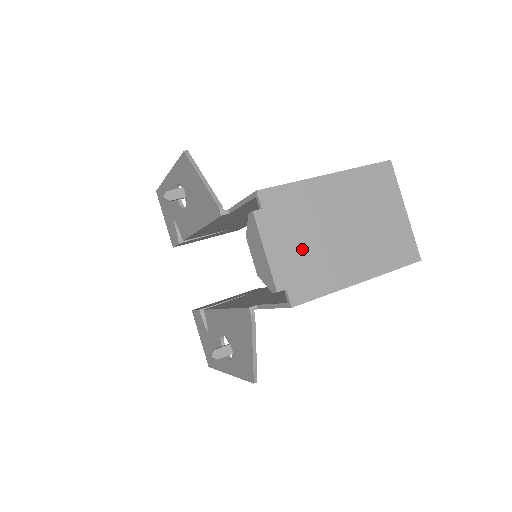
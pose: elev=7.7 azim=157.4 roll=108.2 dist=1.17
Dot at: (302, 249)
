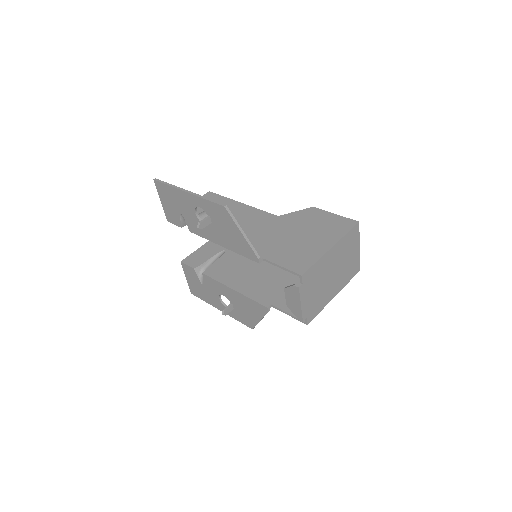
Dot at: (315, 295)
